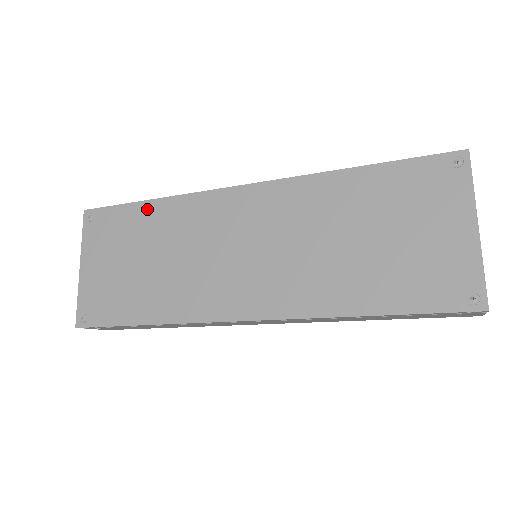
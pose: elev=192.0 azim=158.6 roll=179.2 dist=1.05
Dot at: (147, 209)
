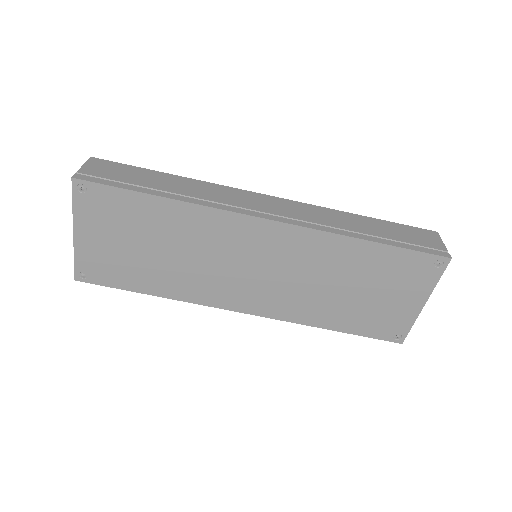
Dot at: (157, 205)
